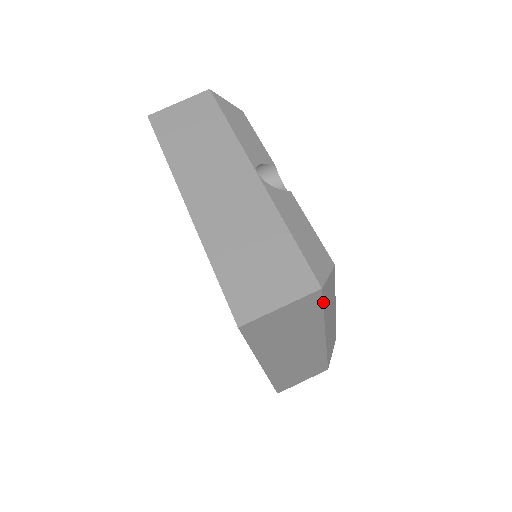
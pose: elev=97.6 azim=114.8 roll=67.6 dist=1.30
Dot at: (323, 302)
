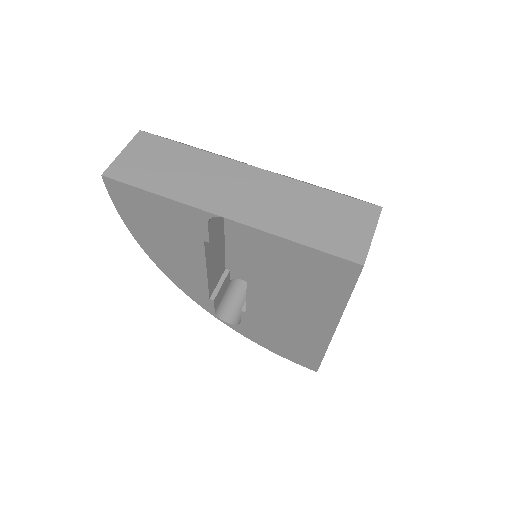
Dot at: occluded
